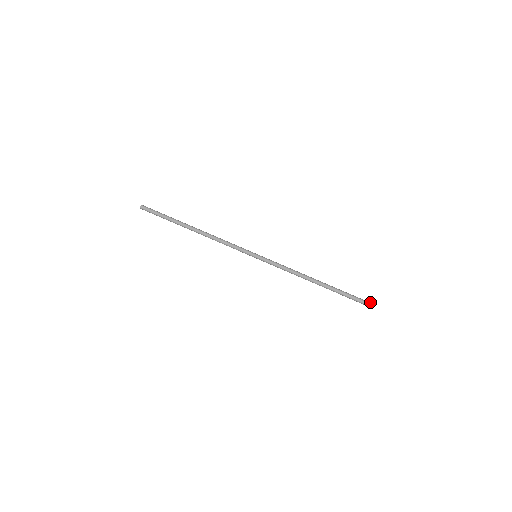
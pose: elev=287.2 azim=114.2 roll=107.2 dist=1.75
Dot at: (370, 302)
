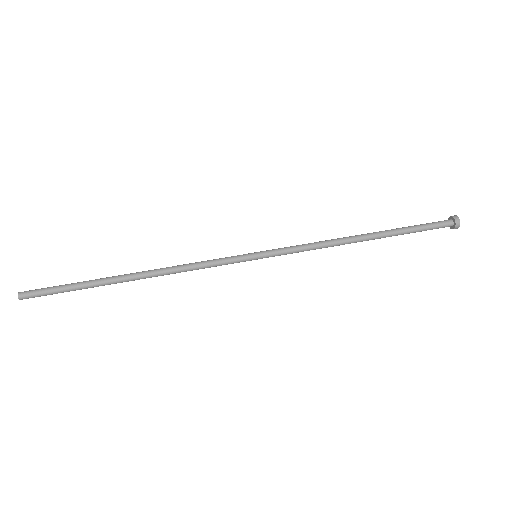
Dot at: (450, 216)
